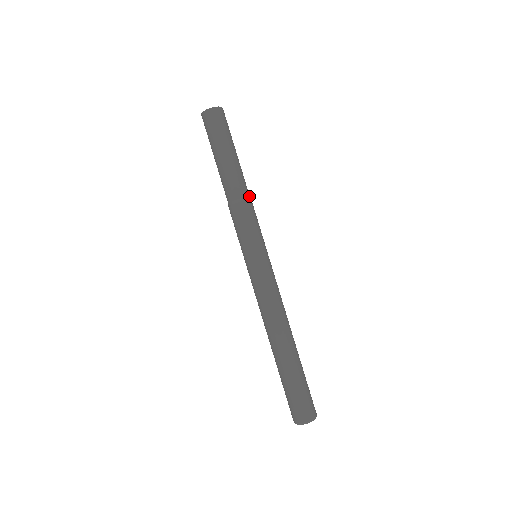
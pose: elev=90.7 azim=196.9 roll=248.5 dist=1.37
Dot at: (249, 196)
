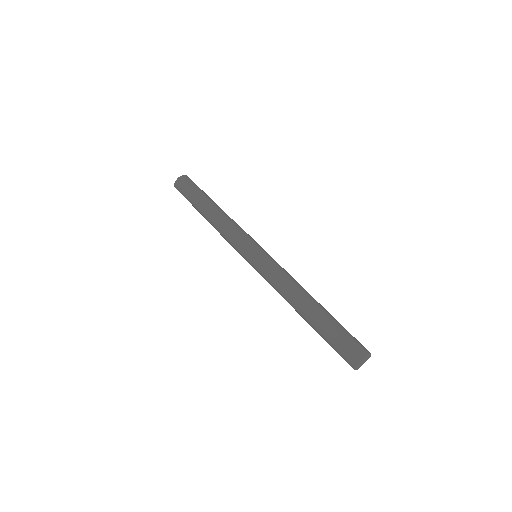
Dot at: (232, 219)
